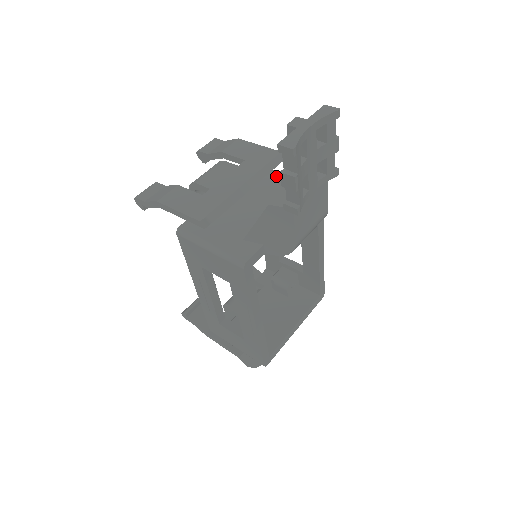
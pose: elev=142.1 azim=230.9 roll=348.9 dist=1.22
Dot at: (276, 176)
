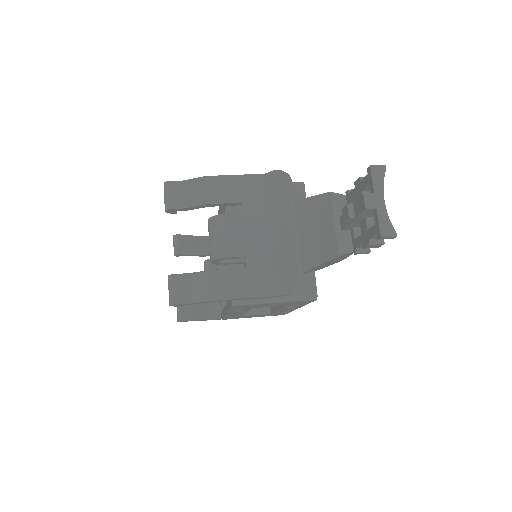
Dot at: occluded
